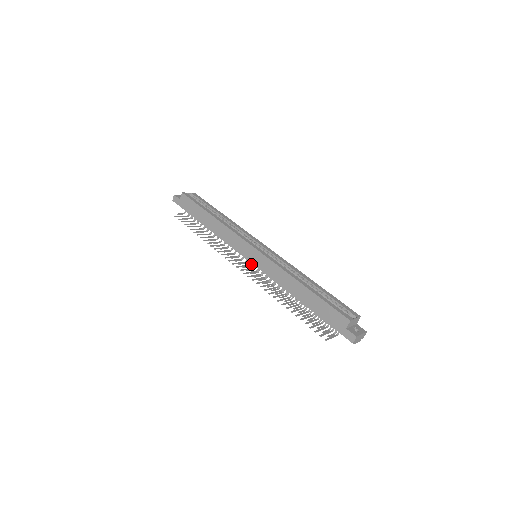
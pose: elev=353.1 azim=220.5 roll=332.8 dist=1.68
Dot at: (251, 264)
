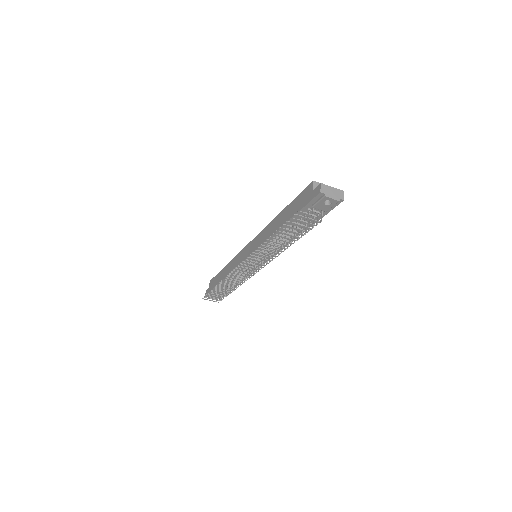
Dot at: occluded
